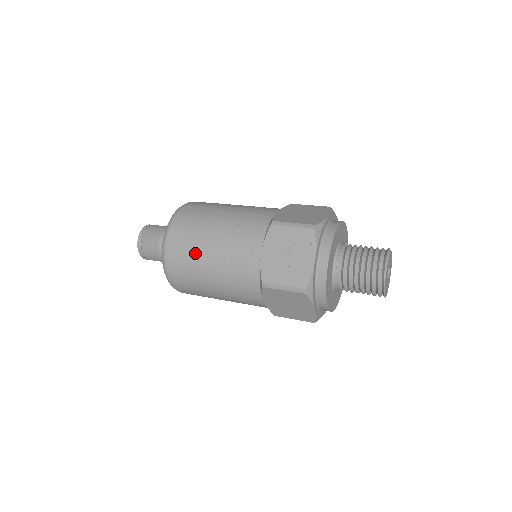
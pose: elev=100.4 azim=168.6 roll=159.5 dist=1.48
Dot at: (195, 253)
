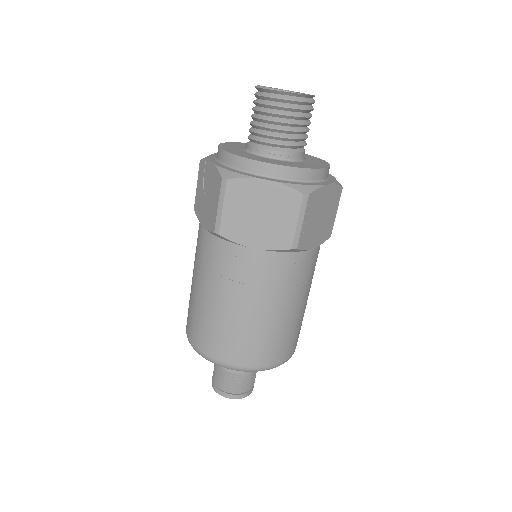
Dot at: (196, 308)
